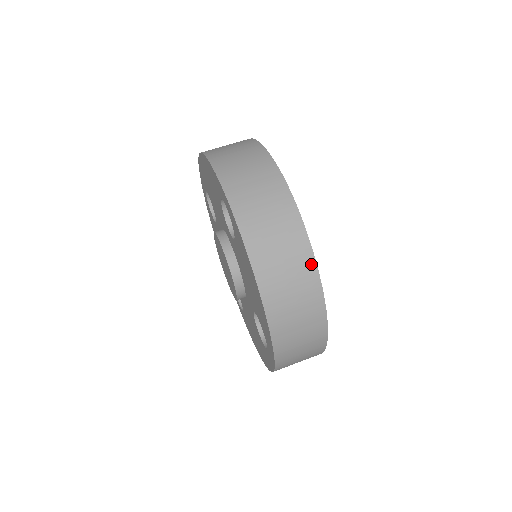
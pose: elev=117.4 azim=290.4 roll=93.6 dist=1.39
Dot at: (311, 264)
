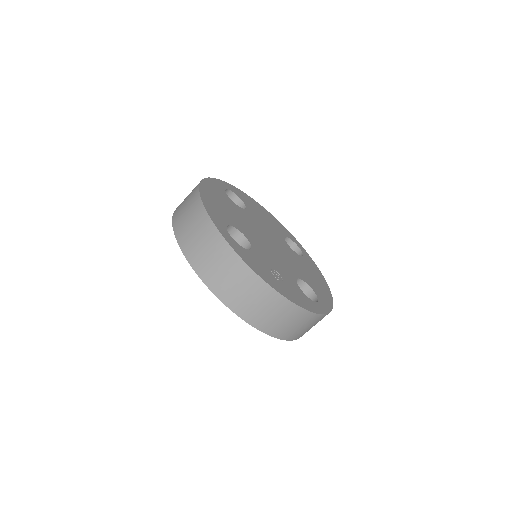
Dot at: (270, 291)
